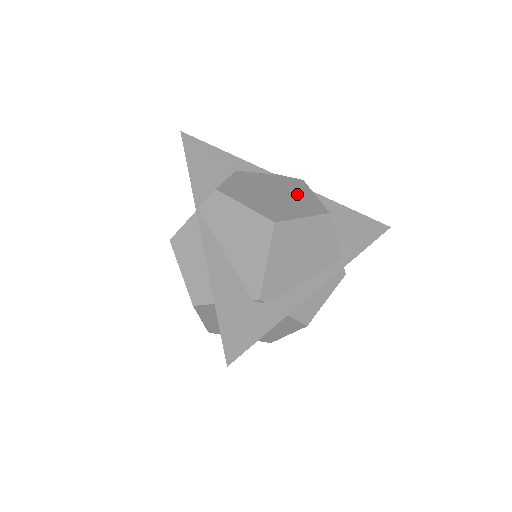
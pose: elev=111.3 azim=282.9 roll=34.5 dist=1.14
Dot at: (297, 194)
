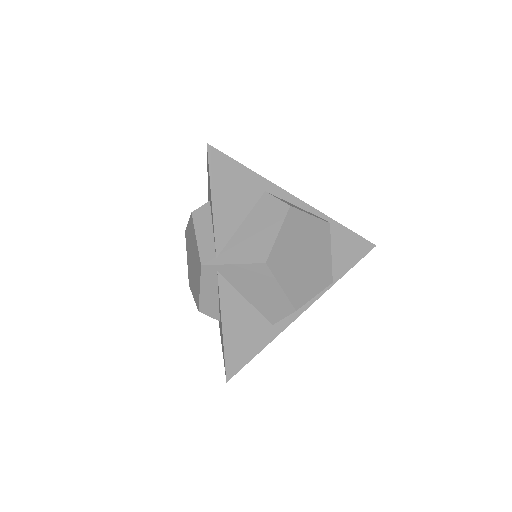
Dot at: occluded
